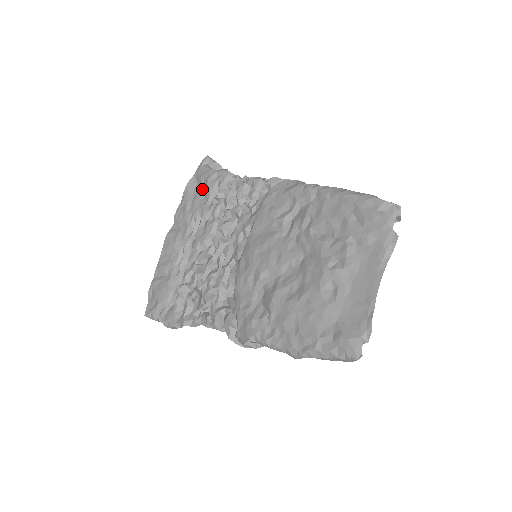
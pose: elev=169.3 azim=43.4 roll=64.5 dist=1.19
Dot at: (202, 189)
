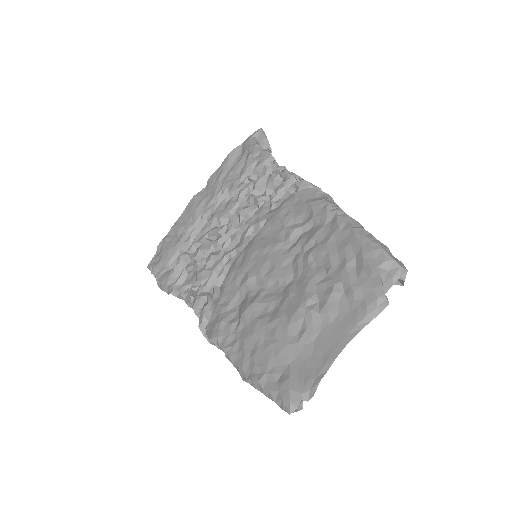
Dot at: (241, 162)
